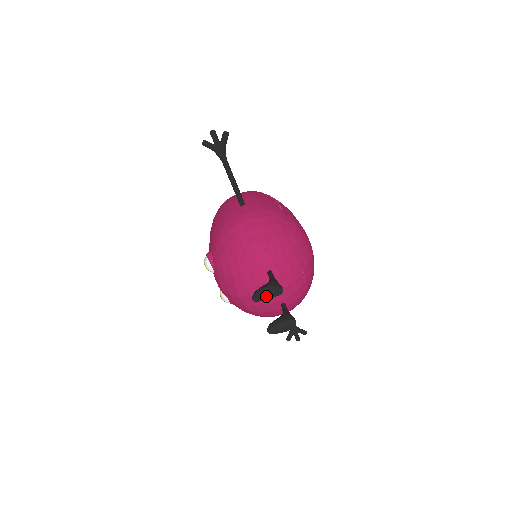
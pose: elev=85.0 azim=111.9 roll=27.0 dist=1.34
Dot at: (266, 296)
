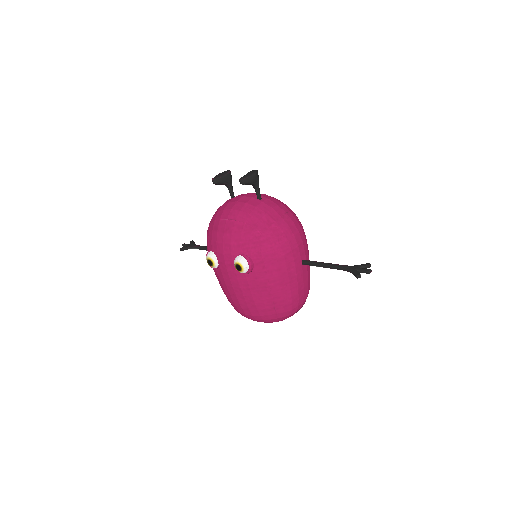
Dot at: (220, 175)
